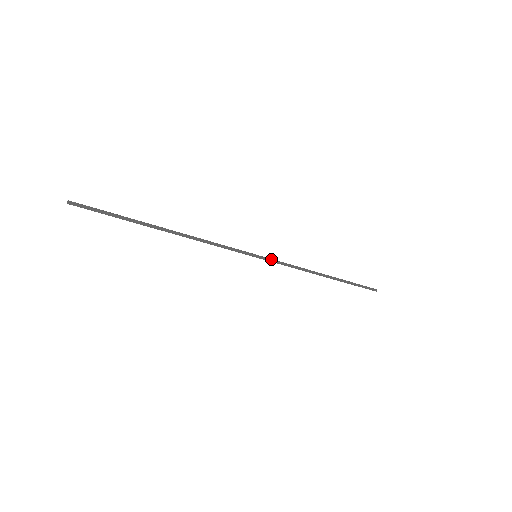
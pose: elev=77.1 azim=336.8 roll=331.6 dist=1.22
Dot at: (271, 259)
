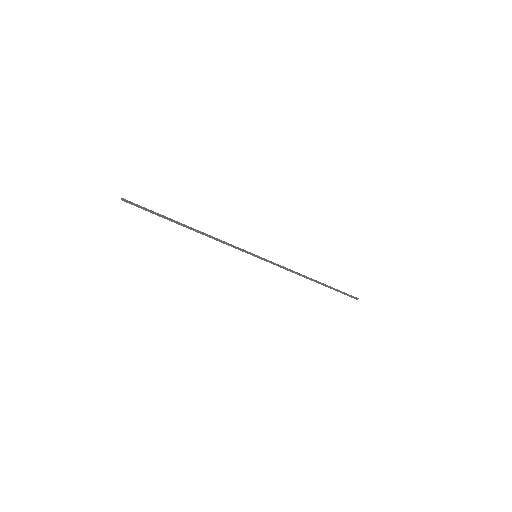
Dot at: (268, 261)
